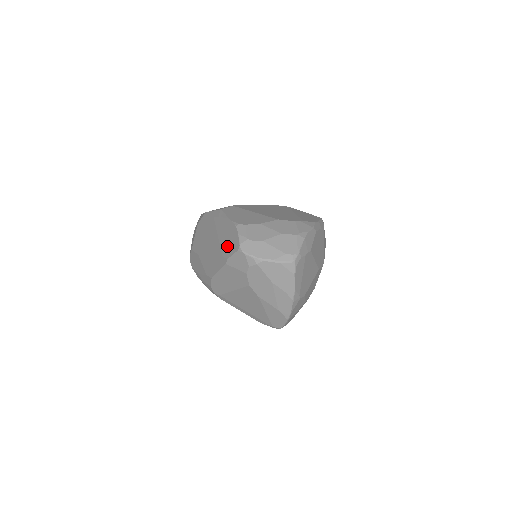
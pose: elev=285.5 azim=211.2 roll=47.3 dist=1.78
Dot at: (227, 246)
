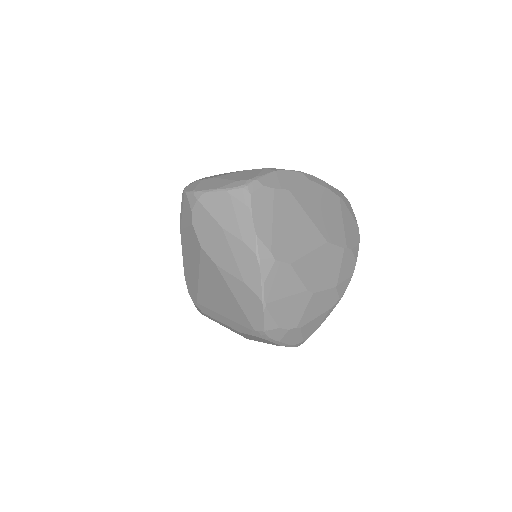
Dot at: occluded
